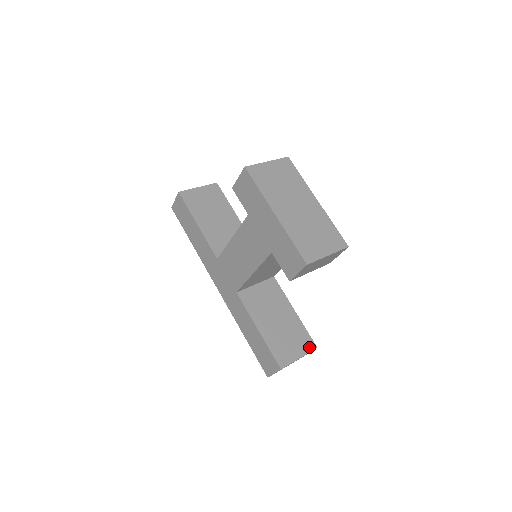
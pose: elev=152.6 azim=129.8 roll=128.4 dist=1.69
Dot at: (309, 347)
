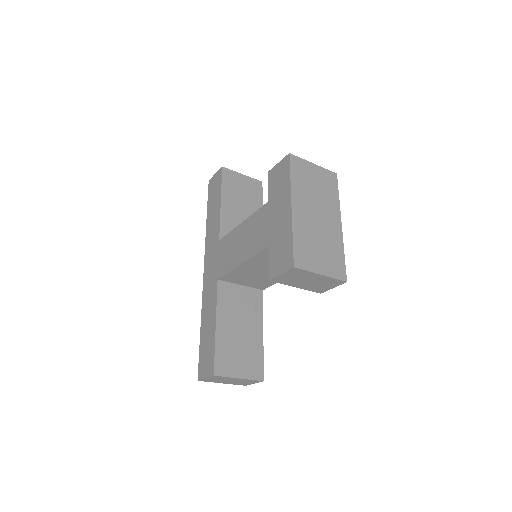
Dot at: (256, 375)
